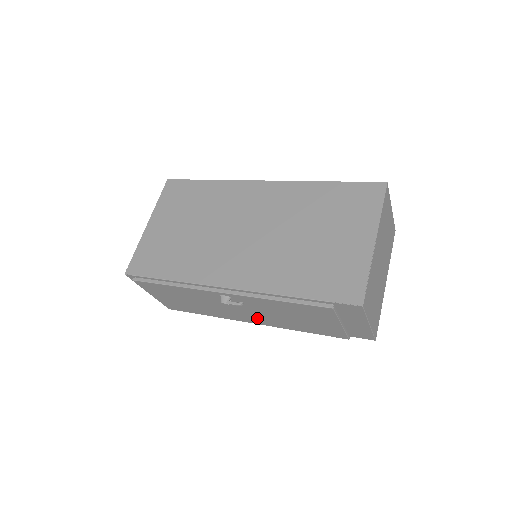
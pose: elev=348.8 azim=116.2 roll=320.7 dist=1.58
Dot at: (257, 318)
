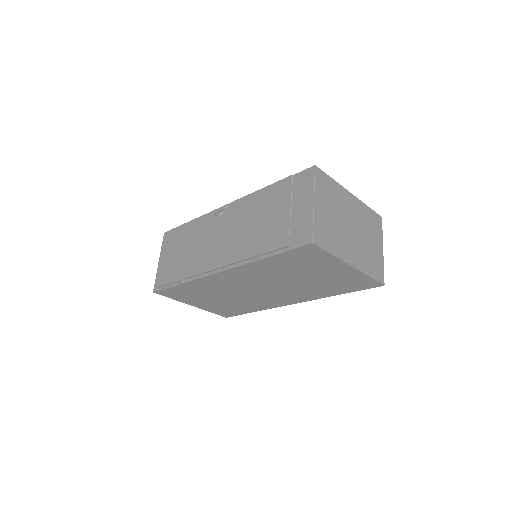
Dot at: (224, 250)
